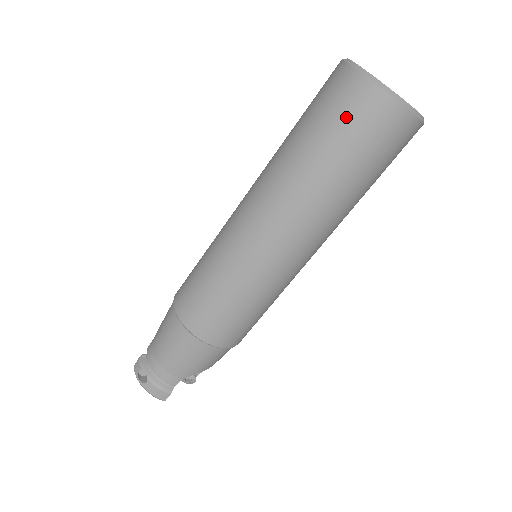
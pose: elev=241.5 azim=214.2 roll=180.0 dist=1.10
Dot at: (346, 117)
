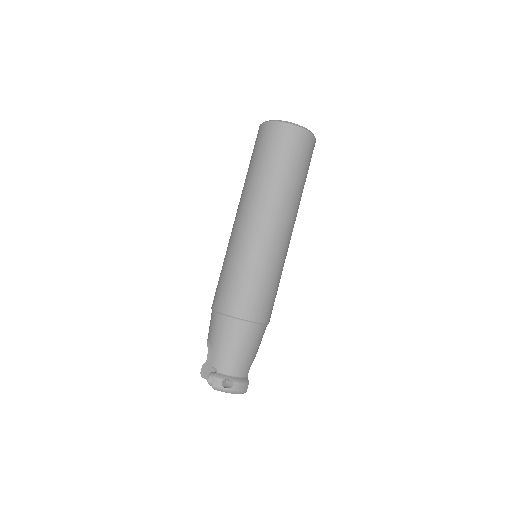
Dot at: (295, 148)
